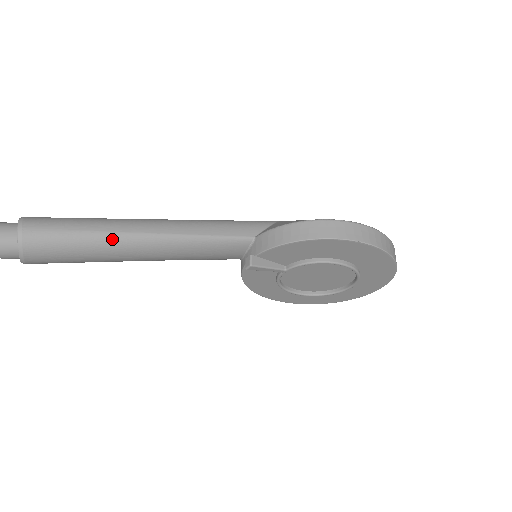
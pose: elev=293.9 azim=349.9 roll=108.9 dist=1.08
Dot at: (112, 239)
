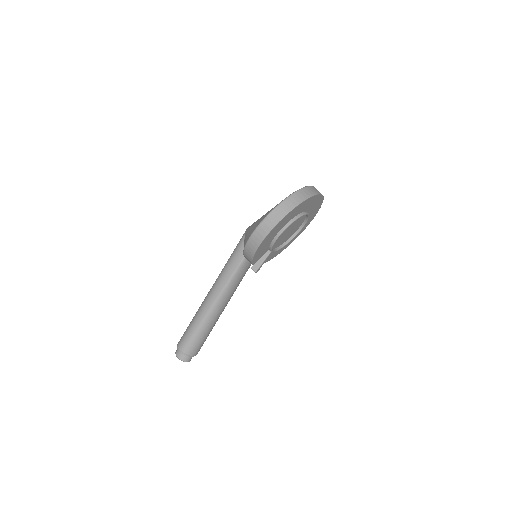
Dot at: (206, 322)
